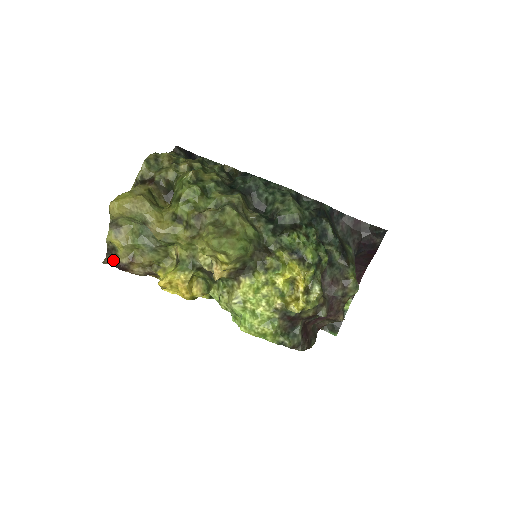
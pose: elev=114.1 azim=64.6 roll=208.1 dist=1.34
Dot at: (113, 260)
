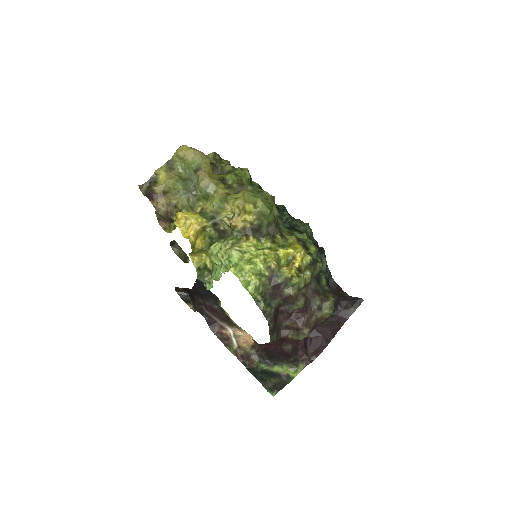
Dot at: (148, 188)
